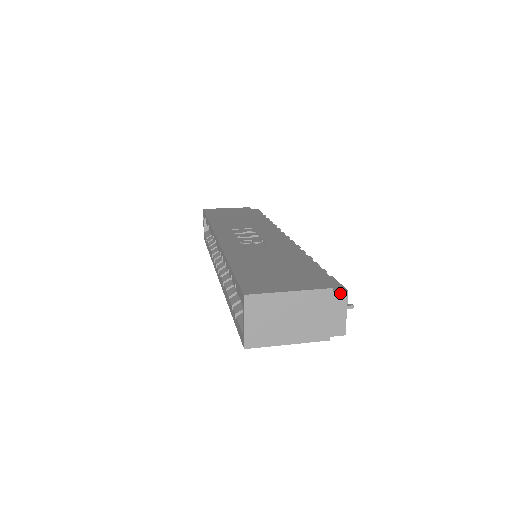
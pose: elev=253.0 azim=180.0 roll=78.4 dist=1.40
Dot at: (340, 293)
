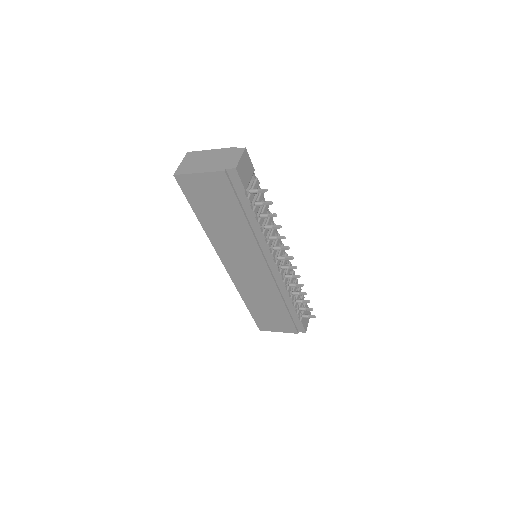
Dot at: (240, 149)
